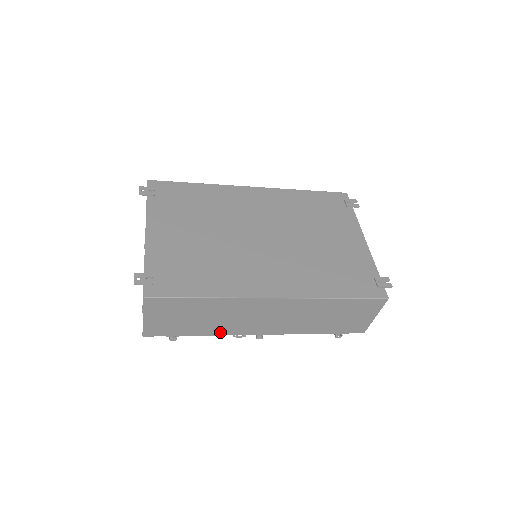
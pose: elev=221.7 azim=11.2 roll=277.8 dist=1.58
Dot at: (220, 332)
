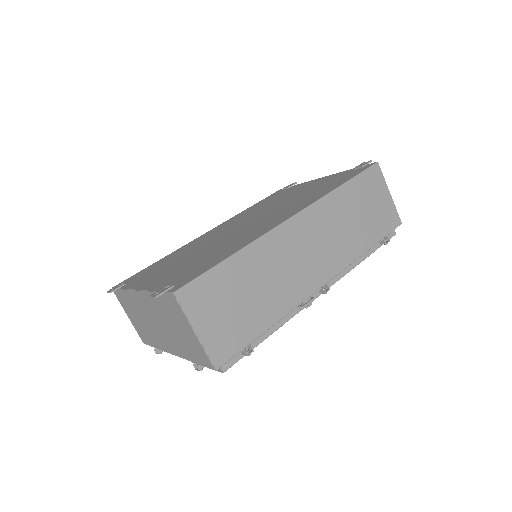
Dot at: (285, 307)
